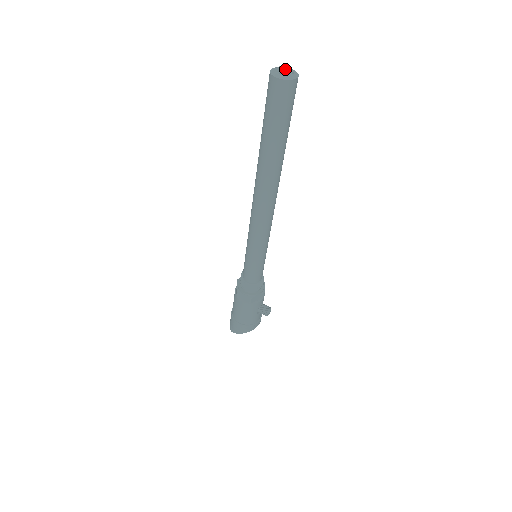
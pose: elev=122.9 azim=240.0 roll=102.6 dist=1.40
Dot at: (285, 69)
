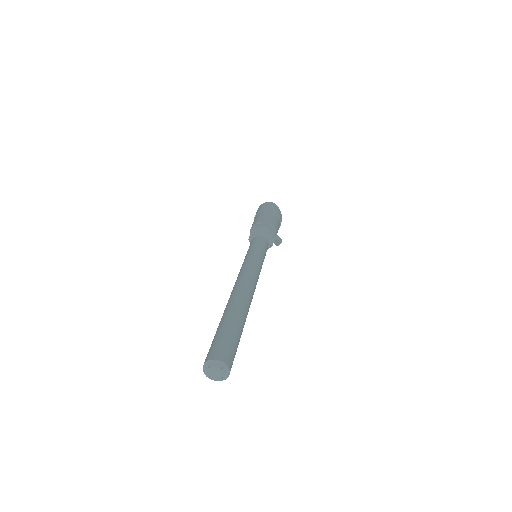
Dot at: (215, 373)
